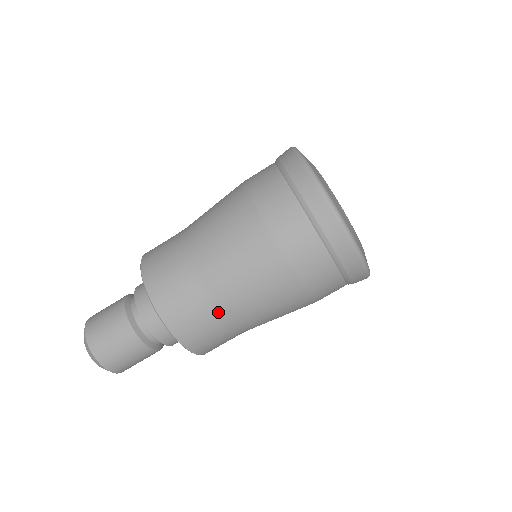
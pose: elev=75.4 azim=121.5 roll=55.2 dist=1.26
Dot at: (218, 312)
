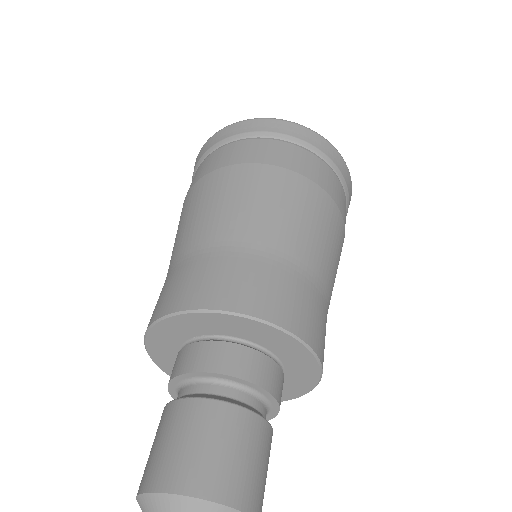
Dot at: (225, 249)
